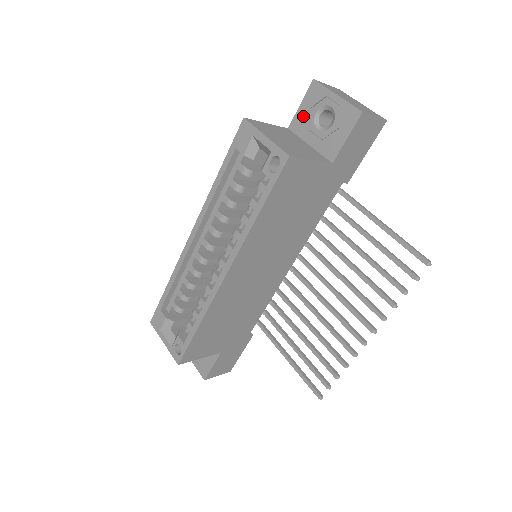
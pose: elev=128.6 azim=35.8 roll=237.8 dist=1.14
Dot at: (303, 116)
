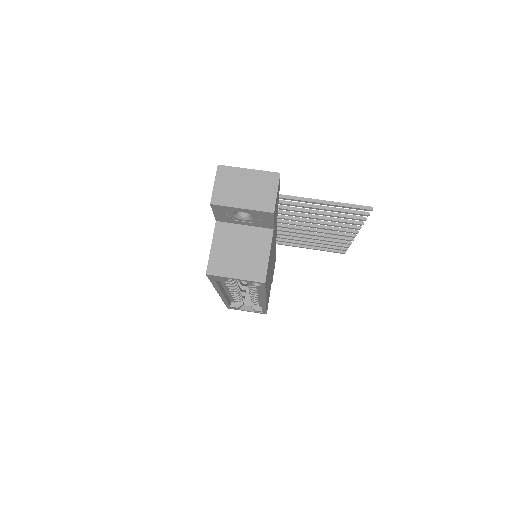
Dot at: (223, 217)
